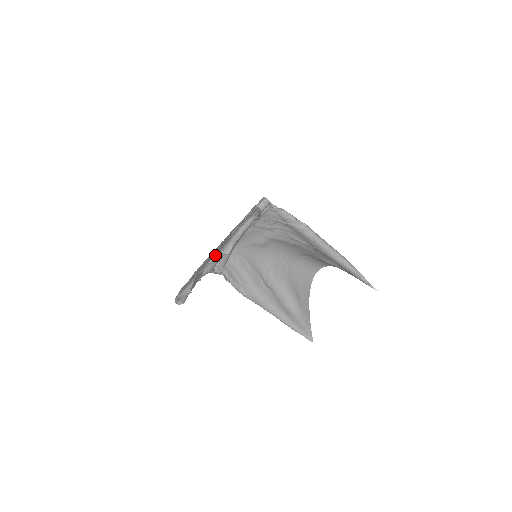
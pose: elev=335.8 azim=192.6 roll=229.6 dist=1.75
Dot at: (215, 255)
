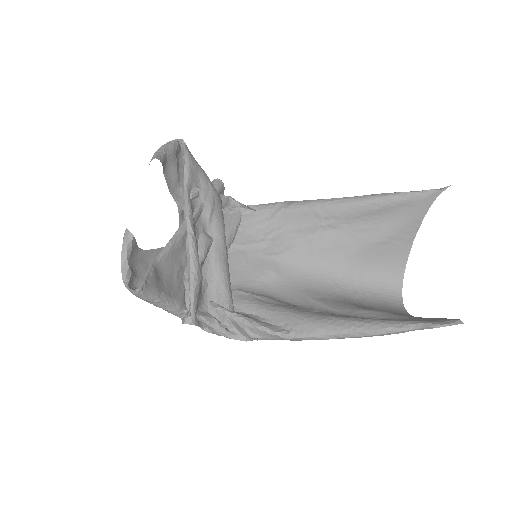
Dot at: (174, 234)
